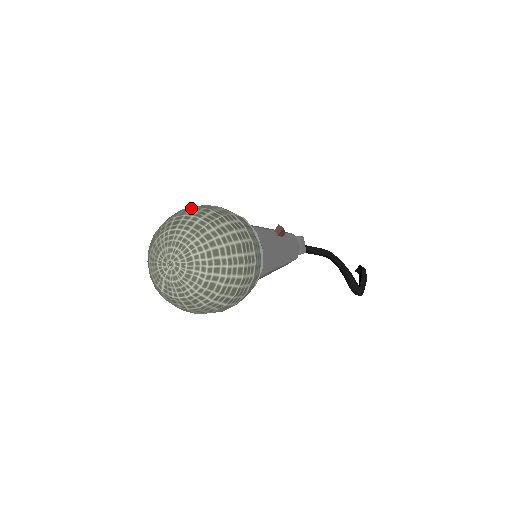
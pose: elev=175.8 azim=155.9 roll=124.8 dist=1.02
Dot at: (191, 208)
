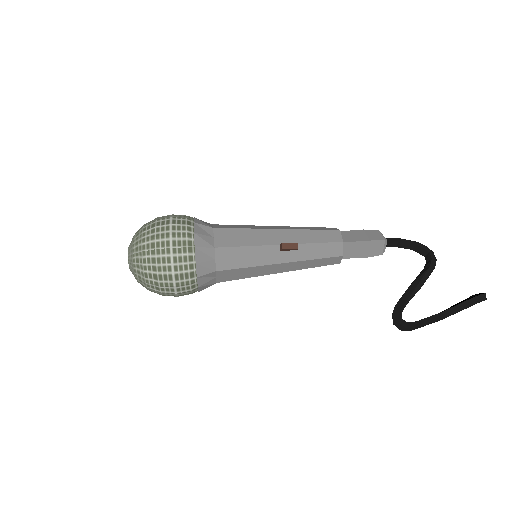
Dot at: (153, 227)
